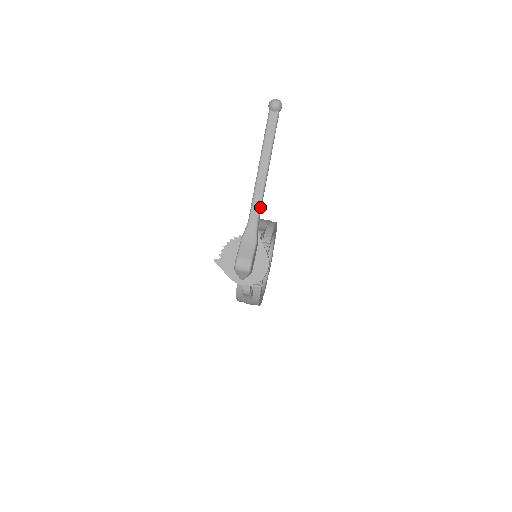
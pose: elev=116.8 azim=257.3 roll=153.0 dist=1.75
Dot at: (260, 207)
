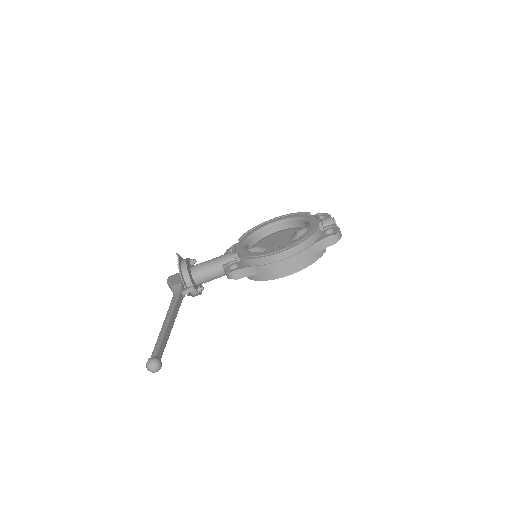
Dot at: occluded
